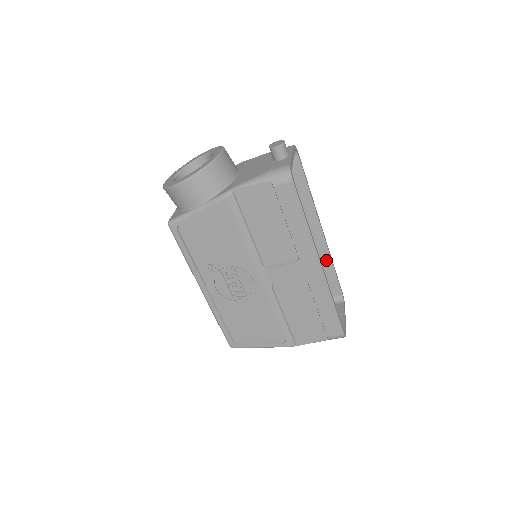
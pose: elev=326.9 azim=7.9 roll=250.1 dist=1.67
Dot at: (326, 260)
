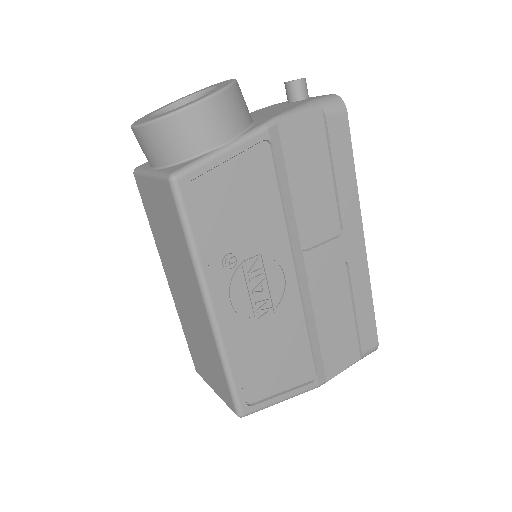
Dot at: occluded
